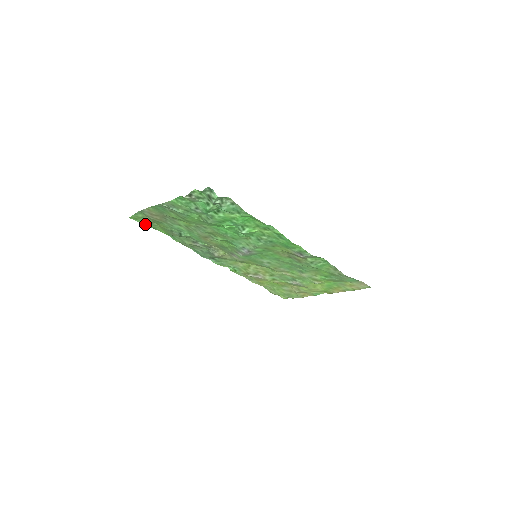
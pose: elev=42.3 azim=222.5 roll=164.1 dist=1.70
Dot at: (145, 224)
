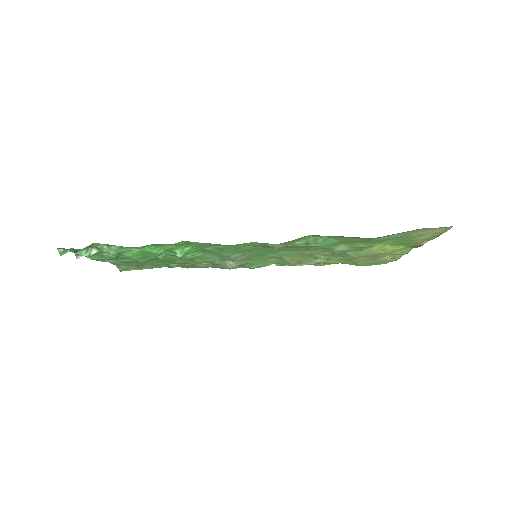
Dot at: (141, 269)
